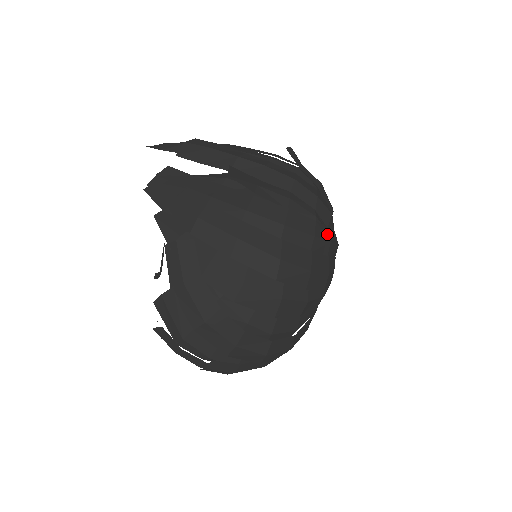
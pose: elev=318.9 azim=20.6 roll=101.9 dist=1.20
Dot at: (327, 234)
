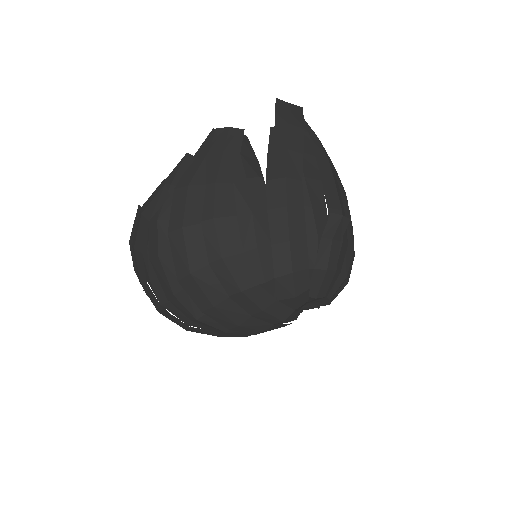
Dot at: (266, 303)
